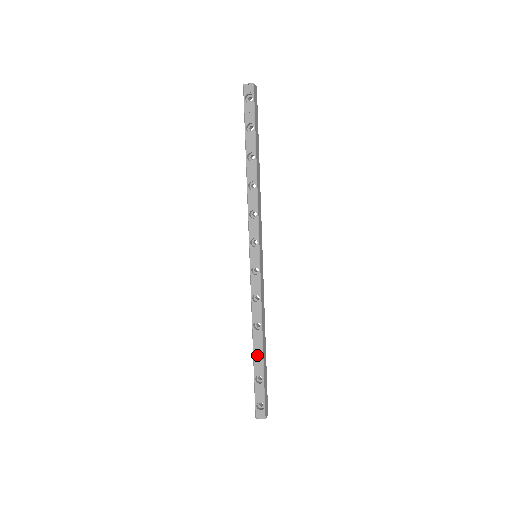
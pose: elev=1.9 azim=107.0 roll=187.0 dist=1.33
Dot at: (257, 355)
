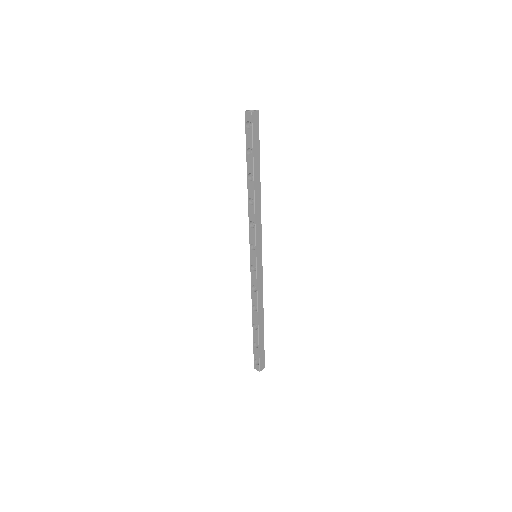
Dot at: (256, 328)
